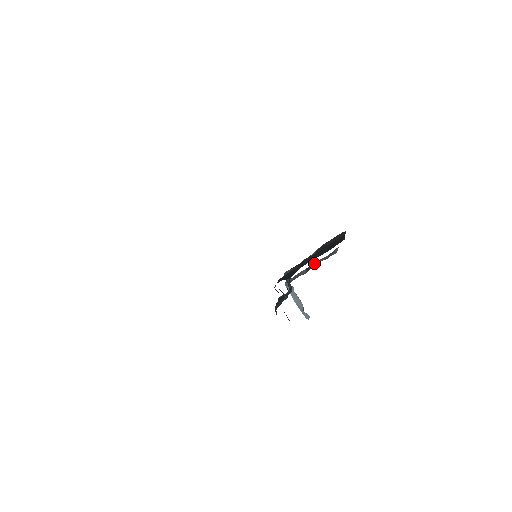
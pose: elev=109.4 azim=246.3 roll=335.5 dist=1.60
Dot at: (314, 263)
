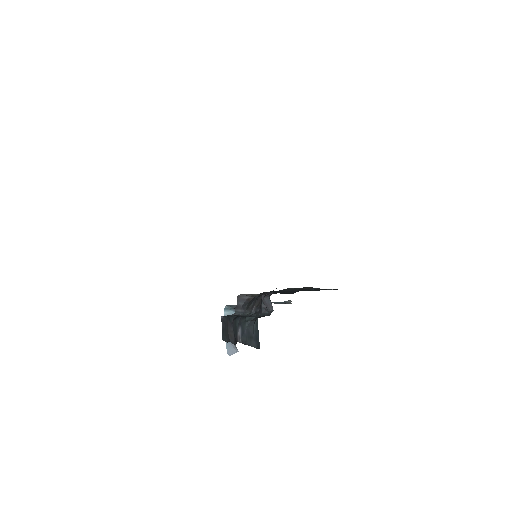
Dot at: occluded
